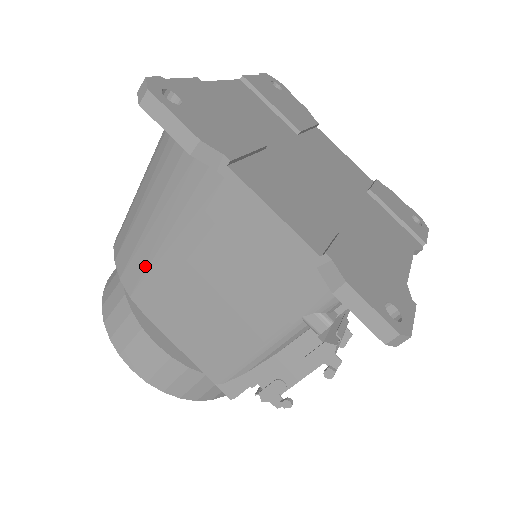
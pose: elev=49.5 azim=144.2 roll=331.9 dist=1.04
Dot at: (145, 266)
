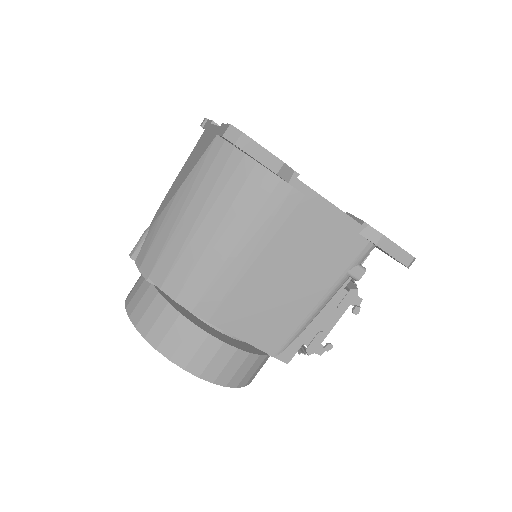
Dot at: (211, 278)
